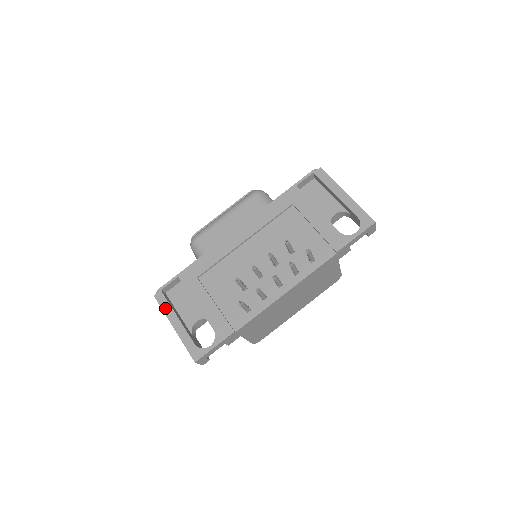
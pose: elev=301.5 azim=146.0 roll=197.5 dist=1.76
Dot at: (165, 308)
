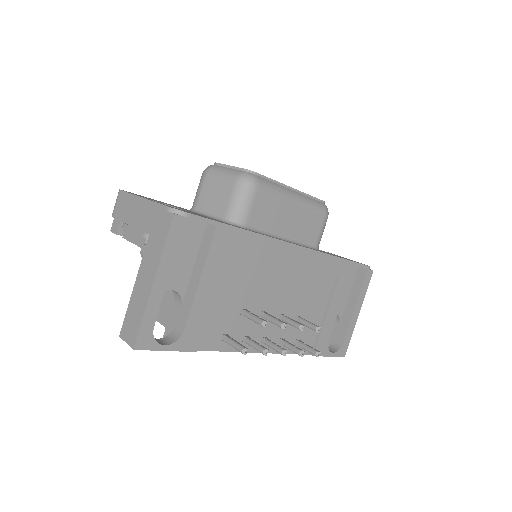
Dot at: (170, 247)
